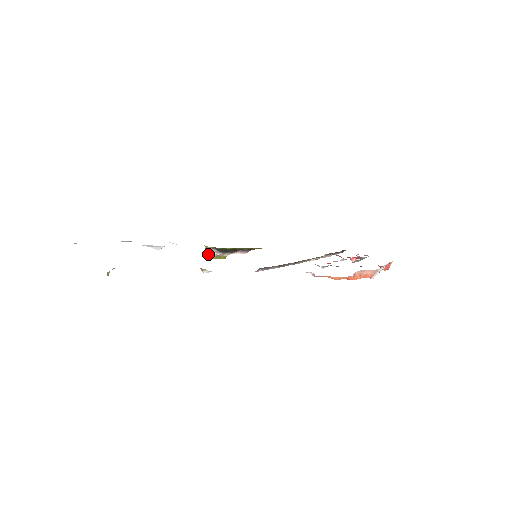
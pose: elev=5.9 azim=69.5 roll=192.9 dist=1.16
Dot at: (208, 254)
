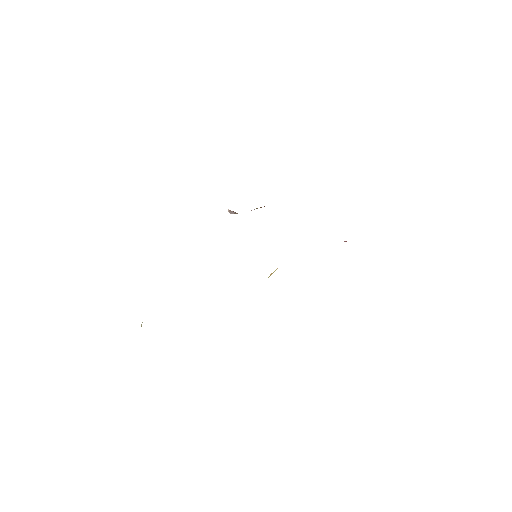
Dot at: (229, 211)
